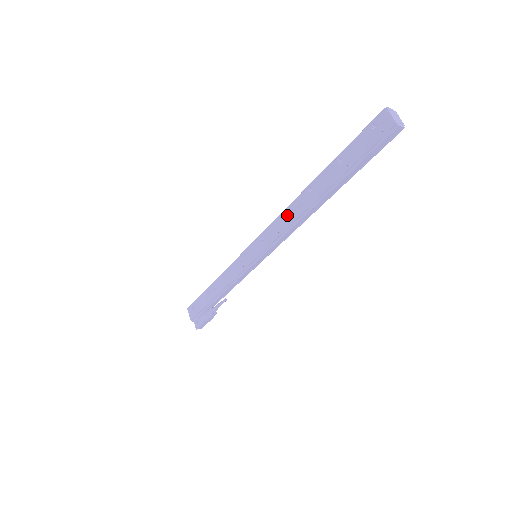
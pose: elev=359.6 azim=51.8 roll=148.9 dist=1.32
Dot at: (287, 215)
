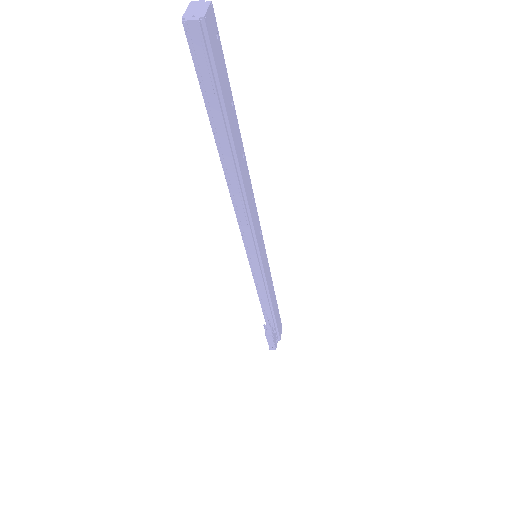
Dot at: occluded
